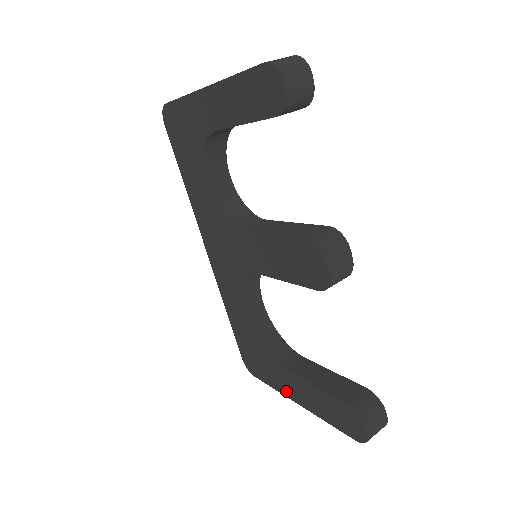
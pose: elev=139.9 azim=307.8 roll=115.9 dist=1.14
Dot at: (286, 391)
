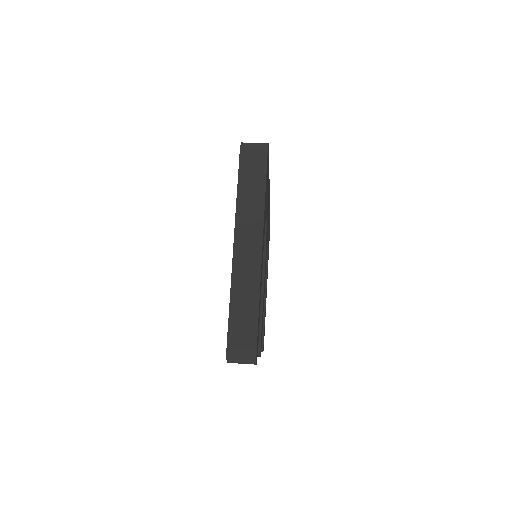
Dot at: occluded
